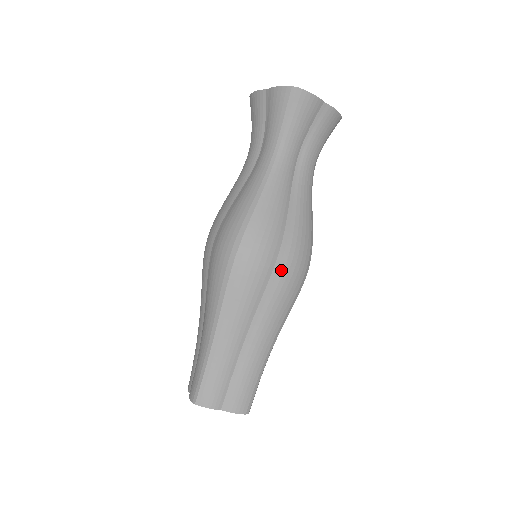
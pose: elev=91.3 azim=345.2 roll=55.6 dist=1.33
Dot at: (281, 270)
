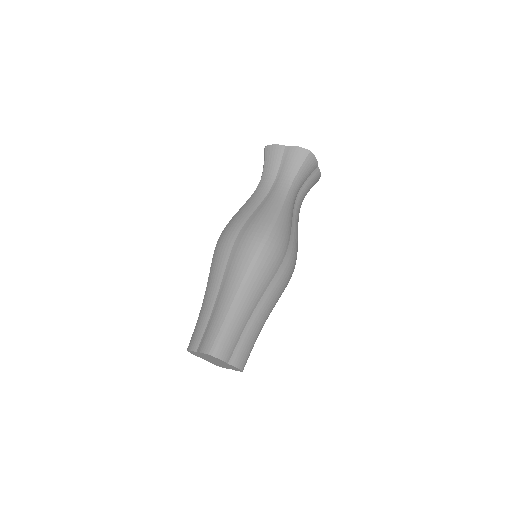
Dot at: (285, 265)
